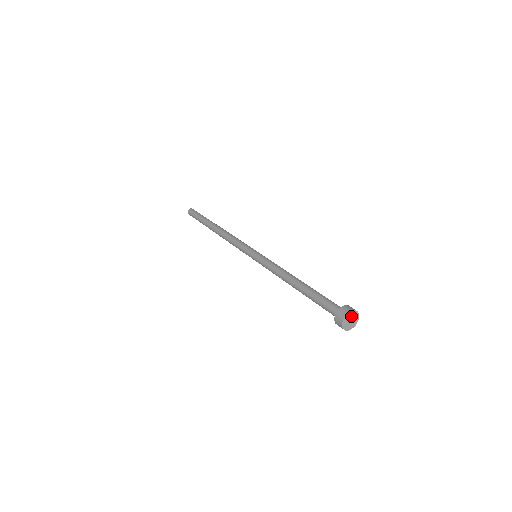
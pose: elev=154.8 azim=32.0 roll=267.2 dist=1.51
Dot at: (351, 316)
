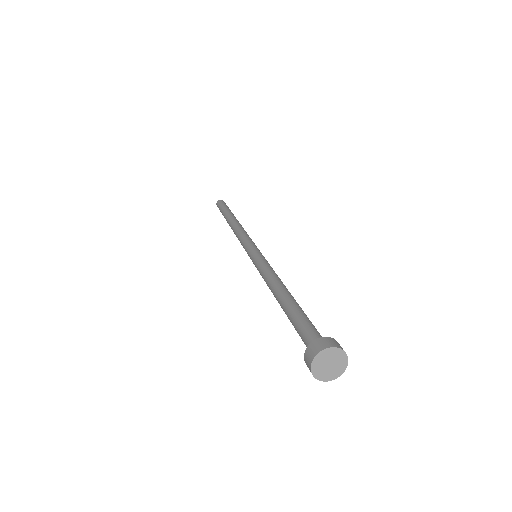
Dot at: (336, 359)
